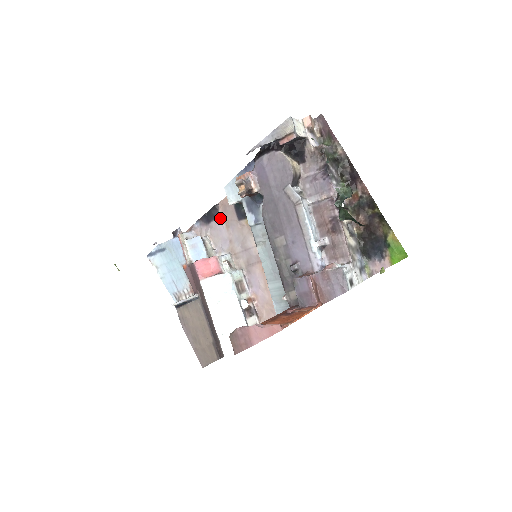
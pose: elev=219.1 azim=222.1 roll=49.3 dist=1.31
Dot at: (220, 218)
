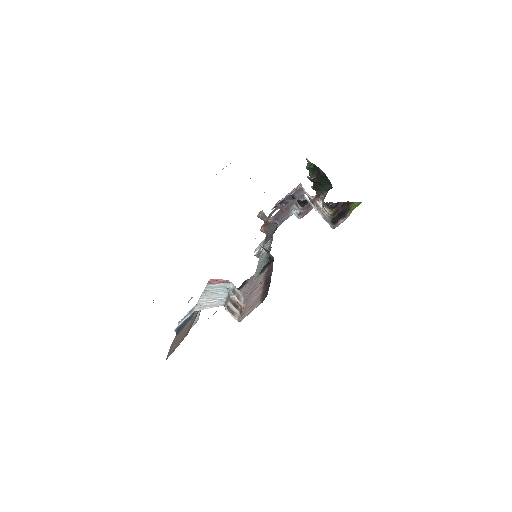
Dot at: occluded
